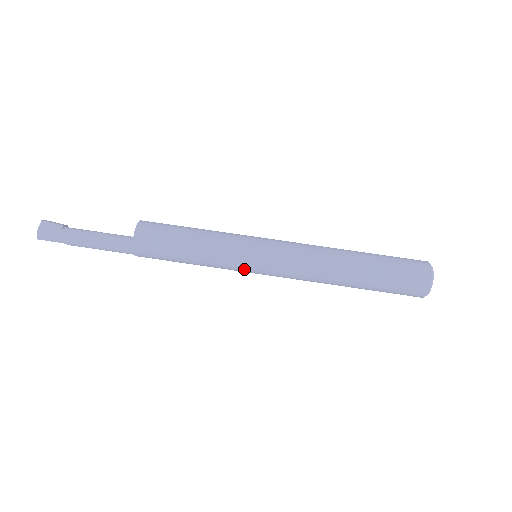
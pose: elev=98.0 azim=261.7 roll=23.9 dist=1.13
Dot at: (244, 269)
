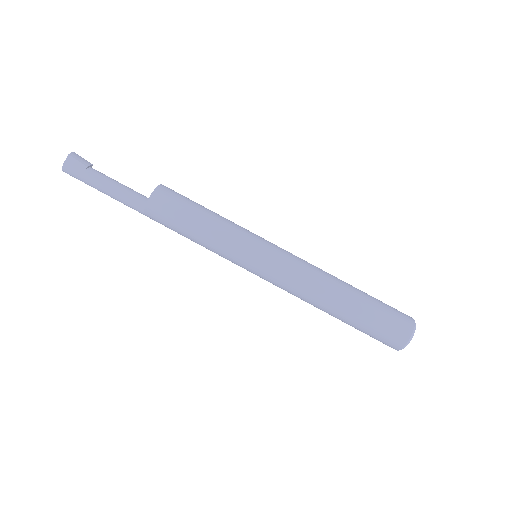
Dot at: (240, 266)
